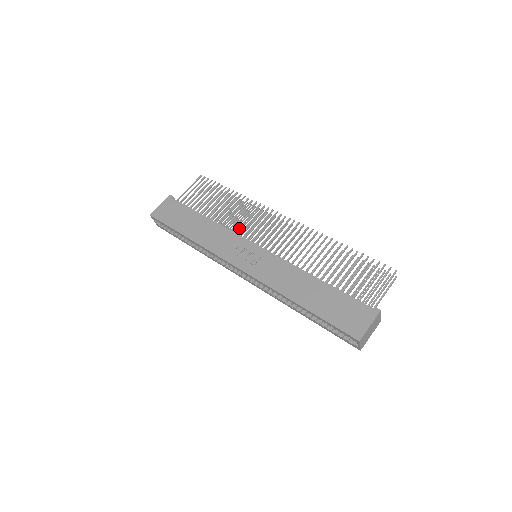
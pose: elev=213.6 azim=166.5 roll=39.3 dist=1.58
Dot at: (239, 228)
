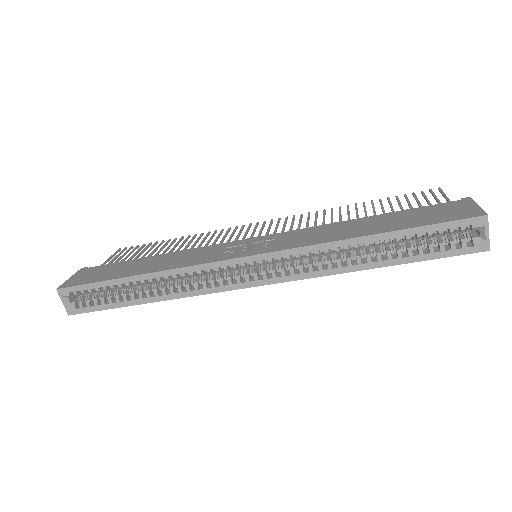
Dot at: occluded
